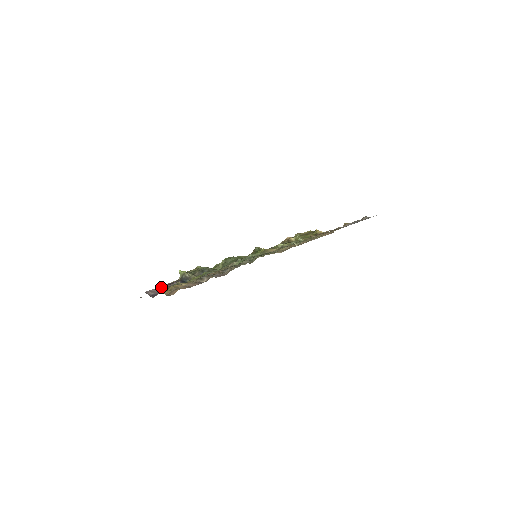
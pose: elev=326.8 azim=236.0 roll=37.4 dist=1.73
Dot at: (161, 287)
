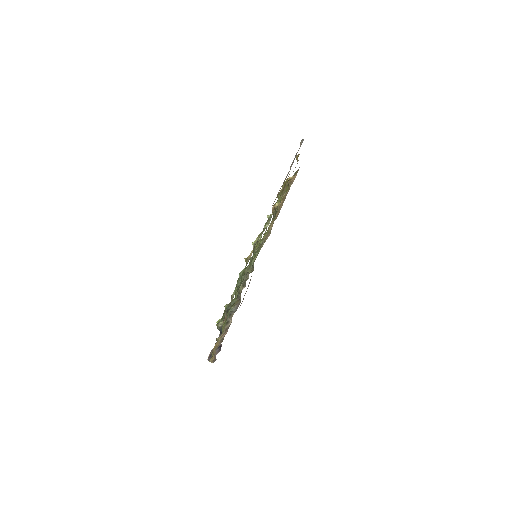
Dot at: (209, 355)
